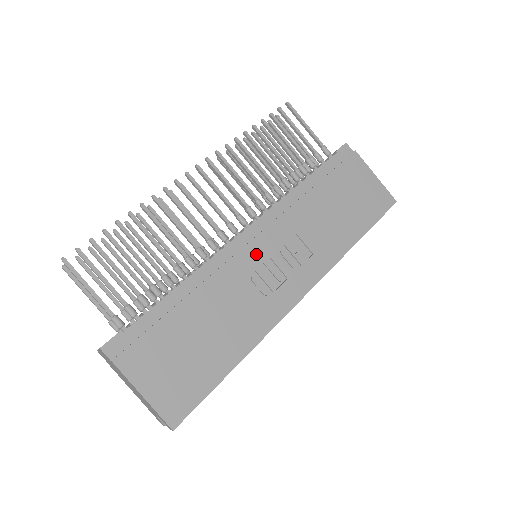
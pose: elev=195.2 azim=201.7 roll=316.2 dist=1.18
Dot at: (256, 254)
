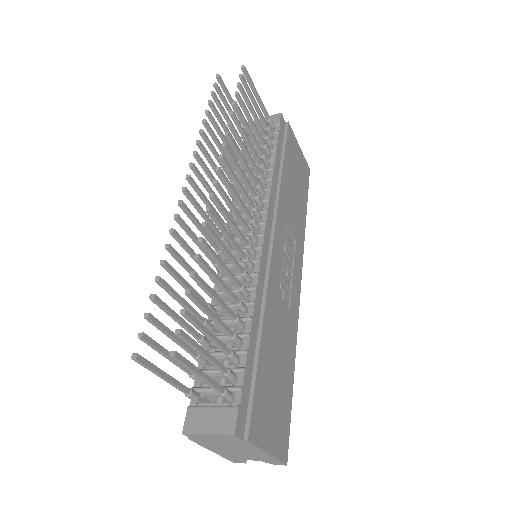
Dot at: (277, 260)
